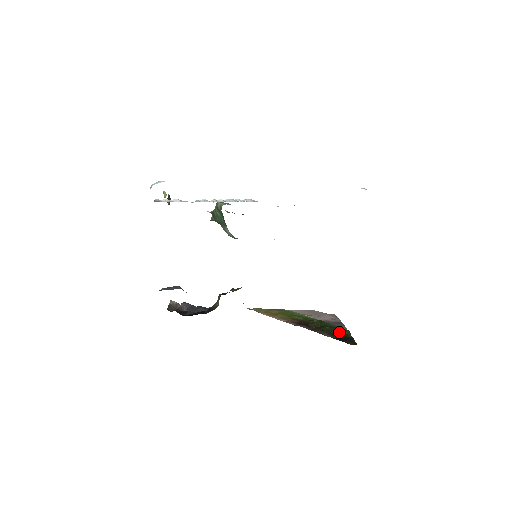
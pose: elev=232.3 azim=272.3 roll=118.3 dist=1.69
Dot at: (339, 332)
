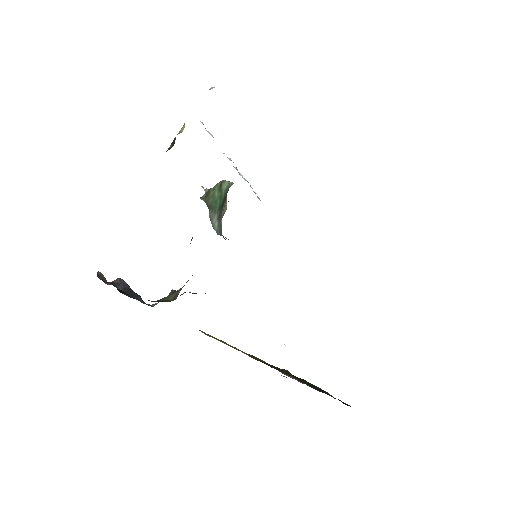
Dot at: occluded
